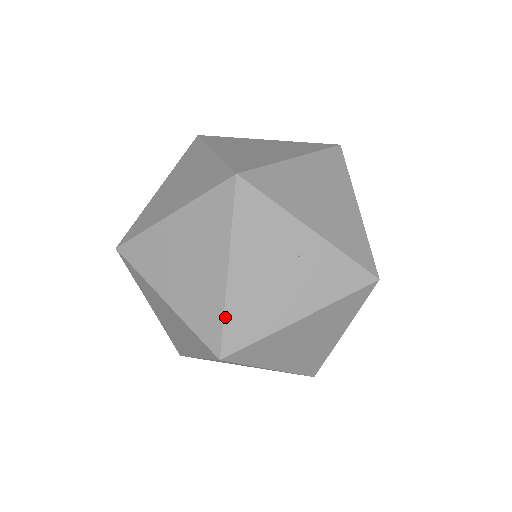
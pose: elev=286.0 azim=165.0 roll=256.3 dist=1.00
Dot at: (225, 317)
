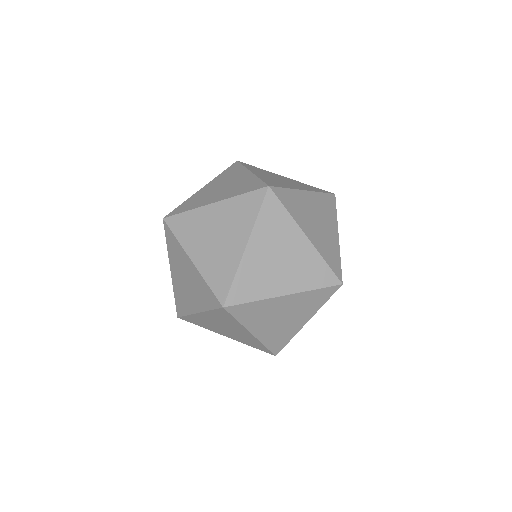
Dot at: (208, 283)
